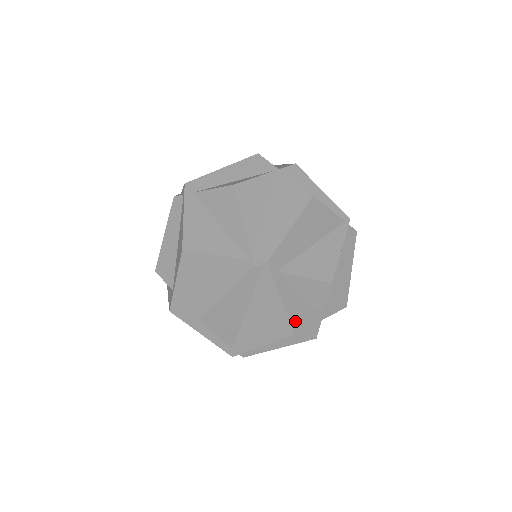
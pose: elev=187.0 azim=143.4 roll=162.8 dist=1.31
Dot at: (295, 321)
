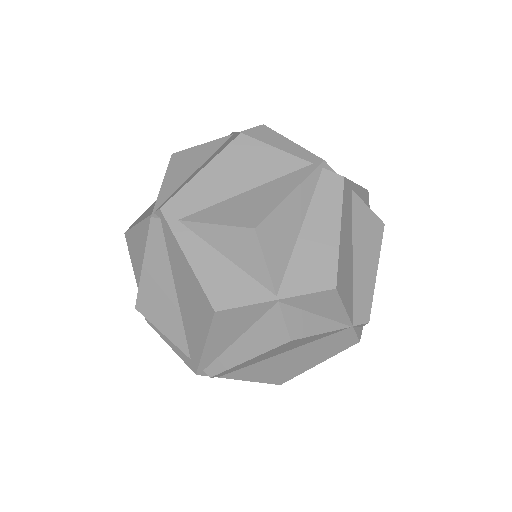
Dot at: (215, 292)
